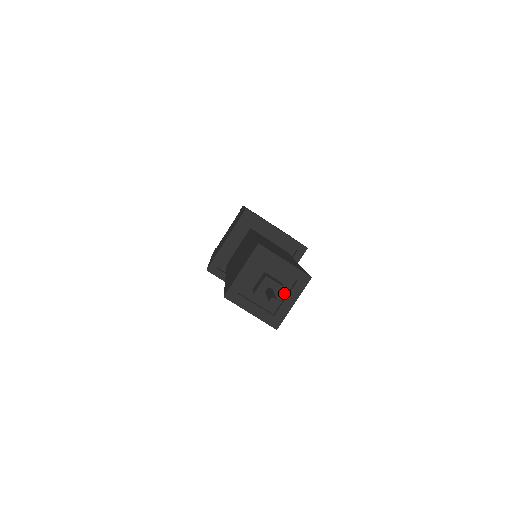
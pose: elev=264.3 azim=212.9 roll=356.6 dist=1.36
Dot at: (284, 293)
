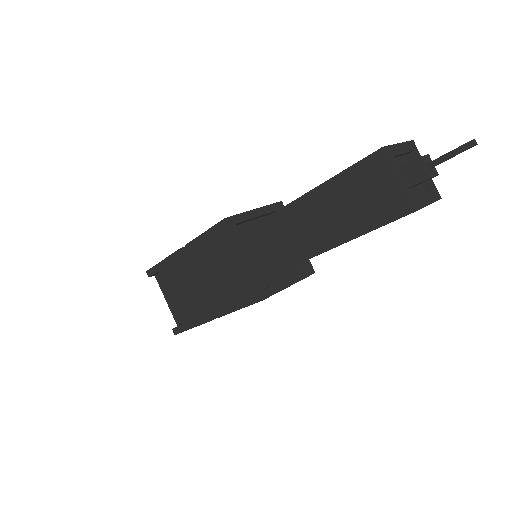
Dot at: occluded
